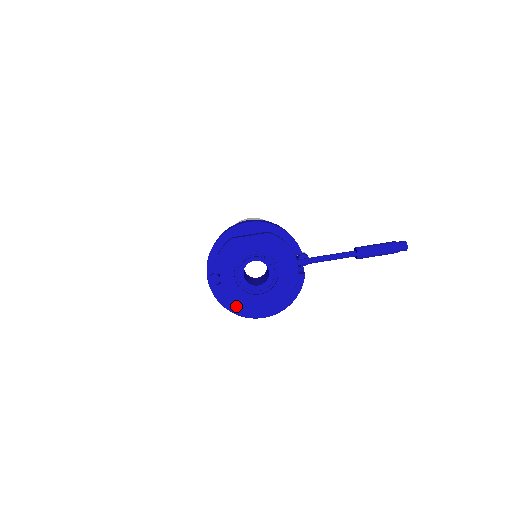
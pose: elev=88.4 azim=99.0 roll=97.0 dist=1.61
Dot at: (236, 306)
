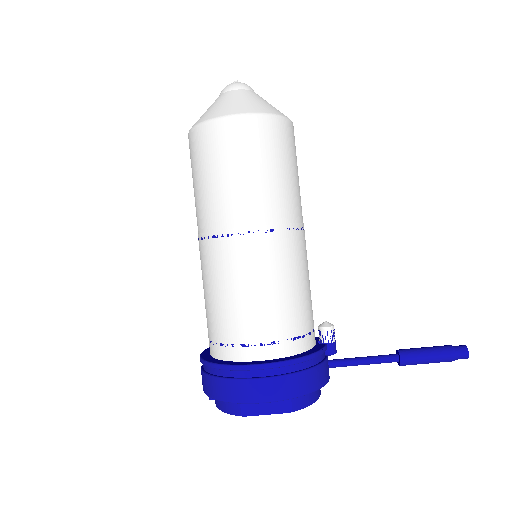
Dot at: occluded
